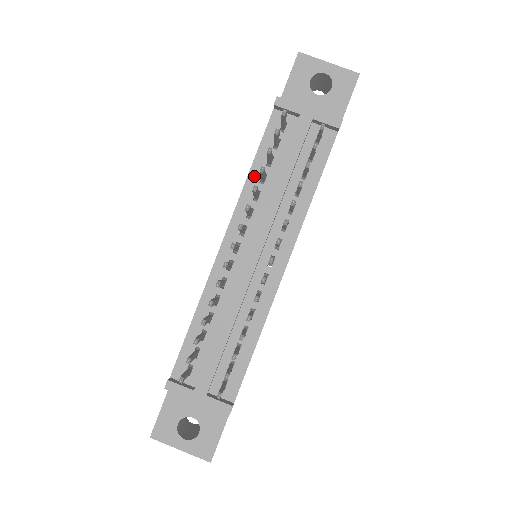
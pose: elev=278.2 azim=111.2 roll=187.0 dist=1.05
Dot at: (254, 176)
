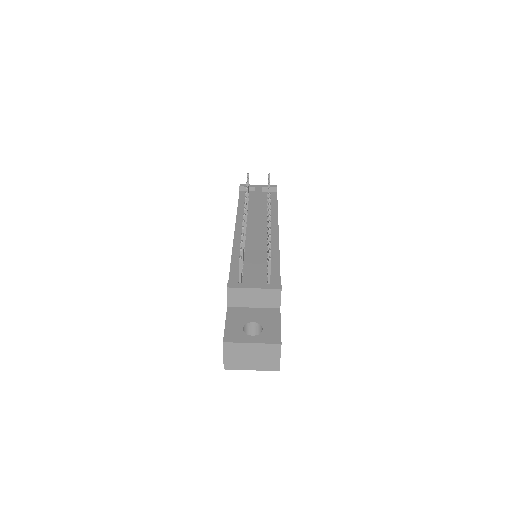
Dot at: (241, 209)
